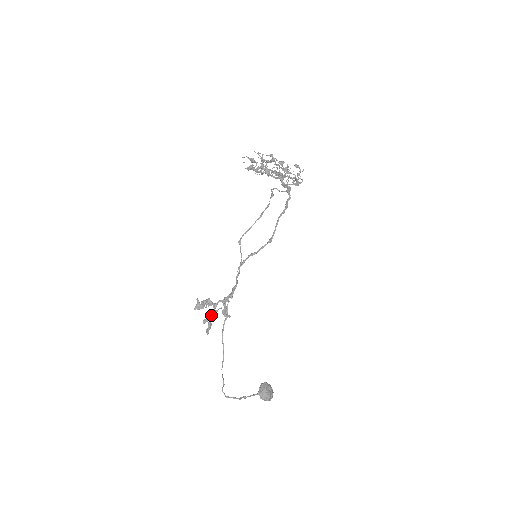
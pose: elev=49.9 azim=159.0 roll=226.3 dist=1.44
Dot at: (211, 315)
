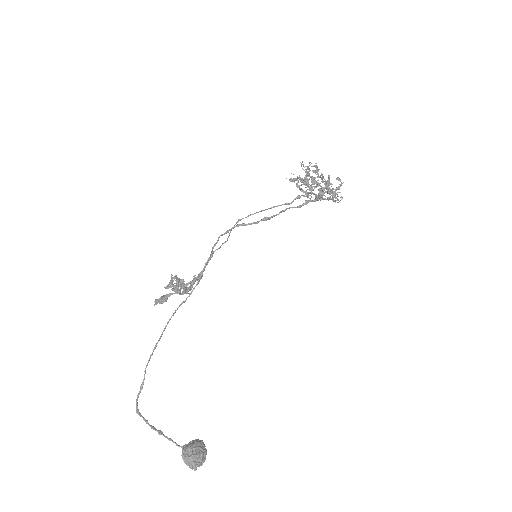
Dot at: occluded
